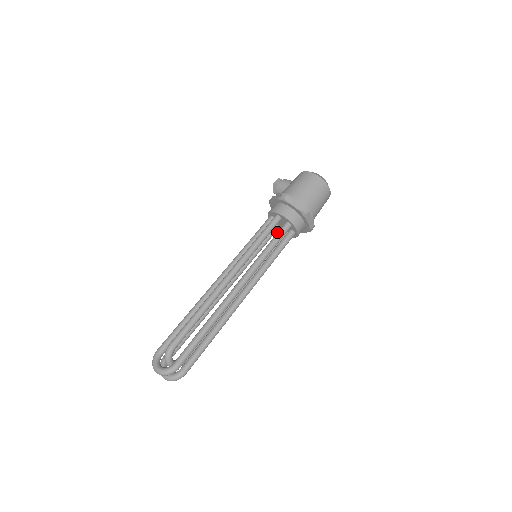
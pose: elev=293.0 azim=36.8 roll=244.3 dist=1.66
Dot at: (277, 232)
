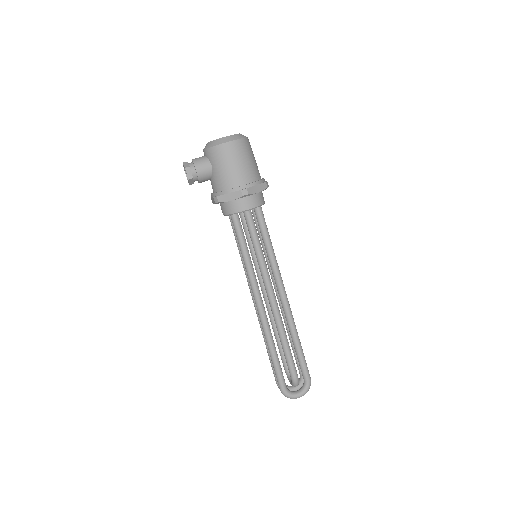
Dot at: (259, 223)
